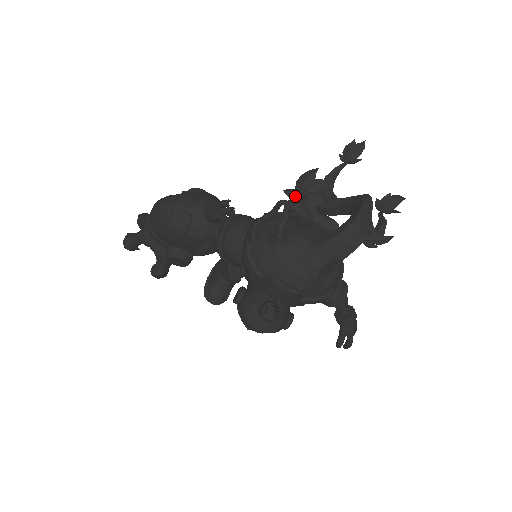
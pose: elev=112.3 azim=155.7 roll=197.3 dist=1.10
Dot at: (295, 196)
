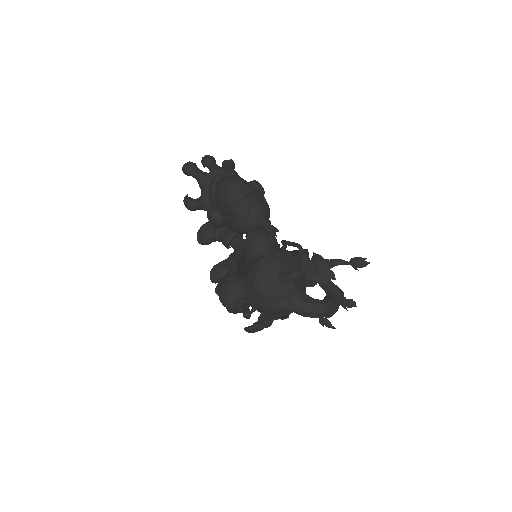
Dot at: (314, 269)
